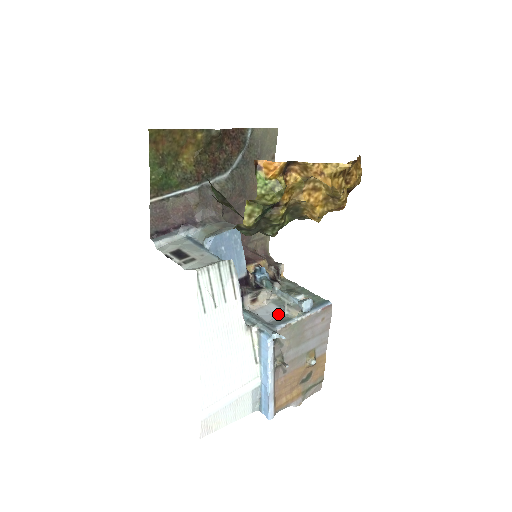
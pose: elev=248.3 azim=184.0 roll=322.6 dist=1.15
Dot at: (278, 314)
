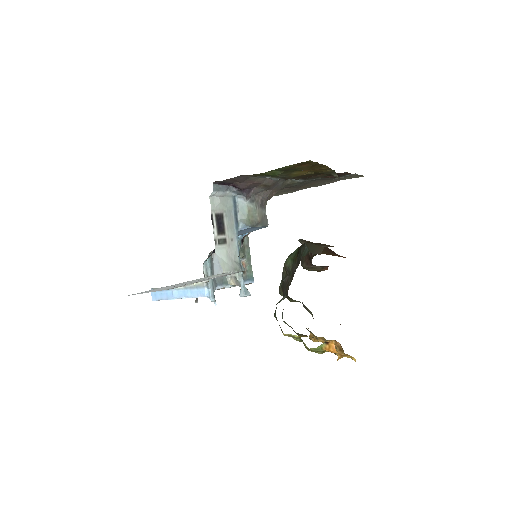
Dot at: occluded
